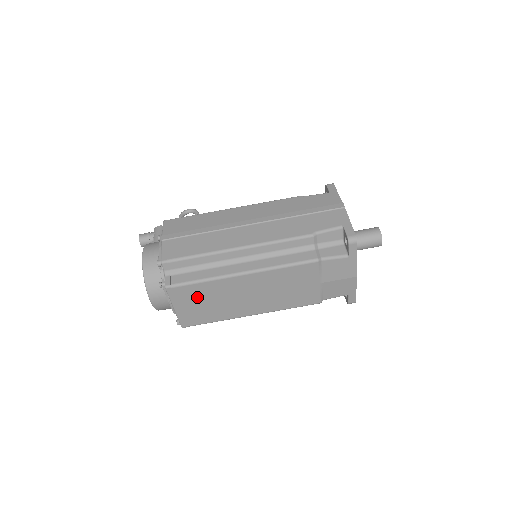
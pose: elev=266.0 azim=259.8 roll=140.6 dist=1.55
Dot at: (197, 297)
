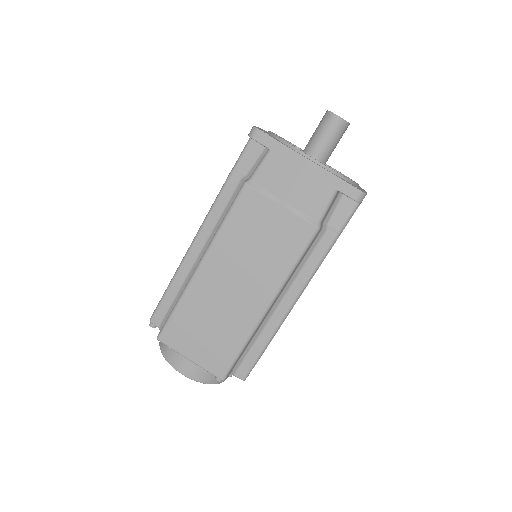
Dot at: (192, 328)
